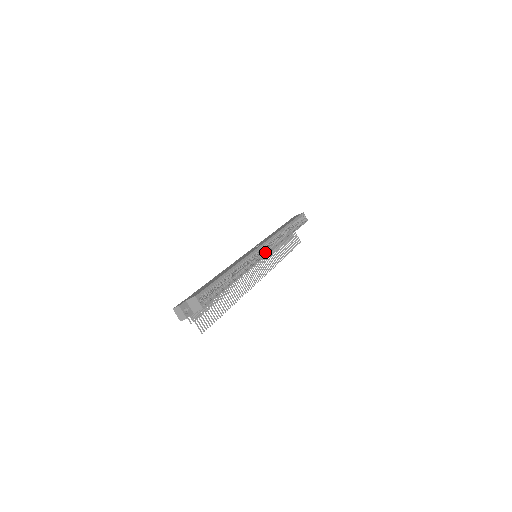
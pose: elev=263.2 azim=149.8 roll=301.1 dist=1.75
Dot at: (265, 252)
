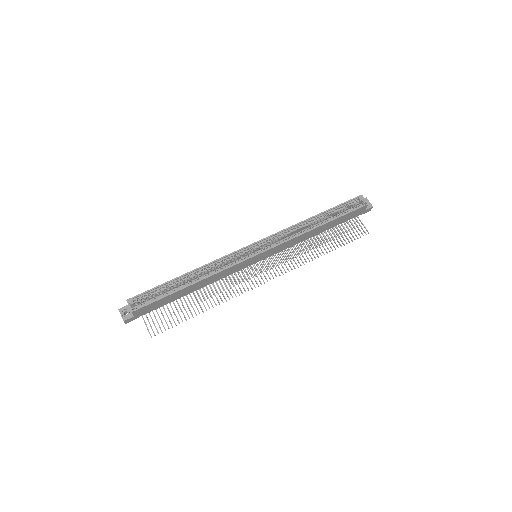
Dot at: (259, 251)
